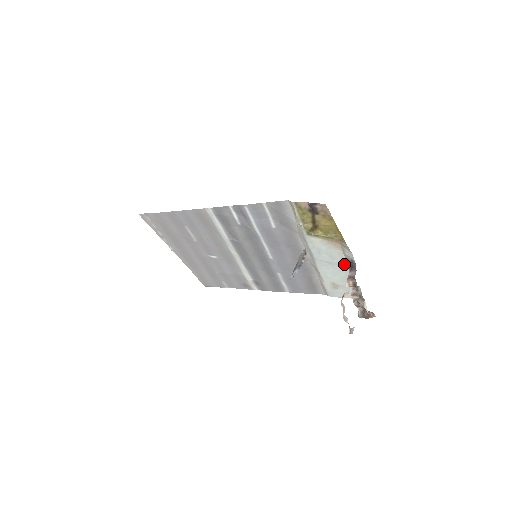
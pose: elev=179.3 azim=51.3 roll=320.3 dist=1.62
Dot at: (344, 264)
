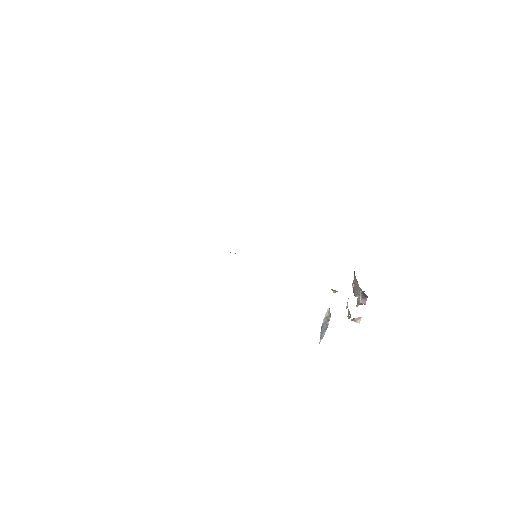
Dot at: occluded
